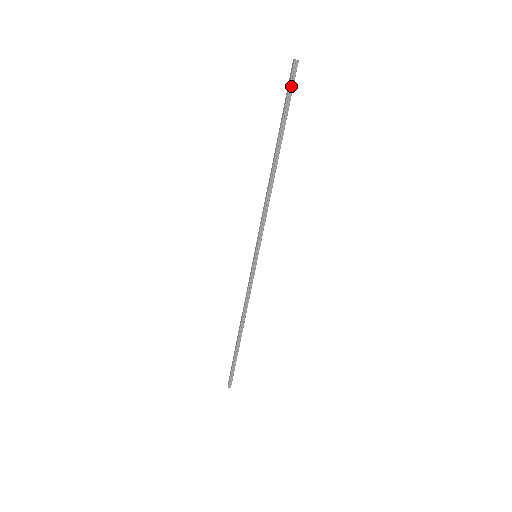
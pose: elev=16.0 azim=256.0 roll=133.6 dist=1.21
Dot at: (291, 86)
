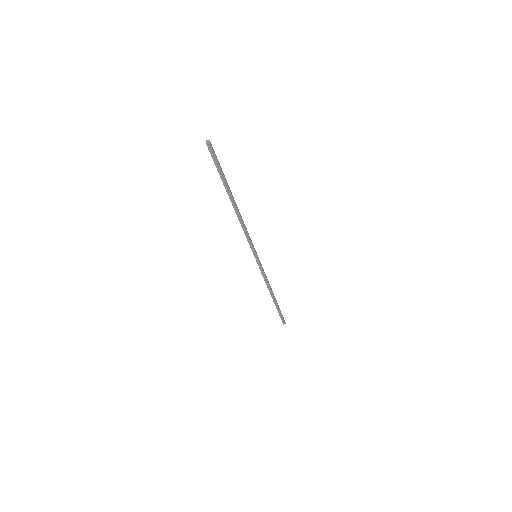
Dot at: (214, 158)
